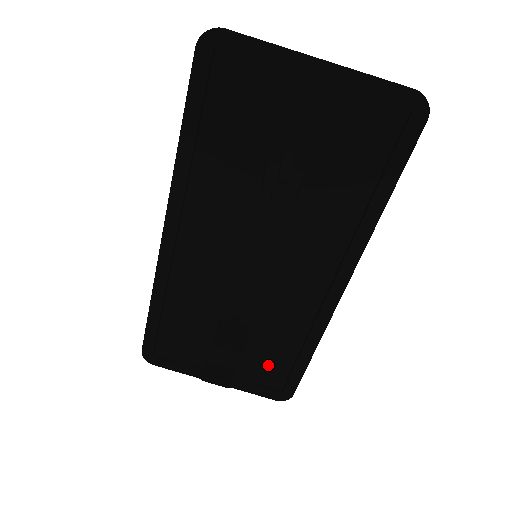
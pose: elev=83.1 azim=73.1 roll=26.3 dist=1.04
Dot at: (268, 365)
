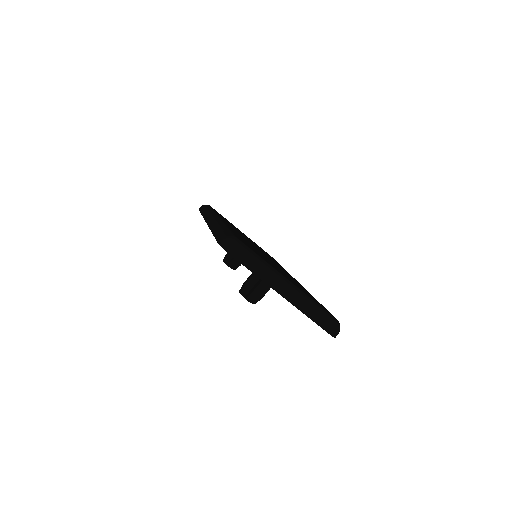
Dot at: occluded
